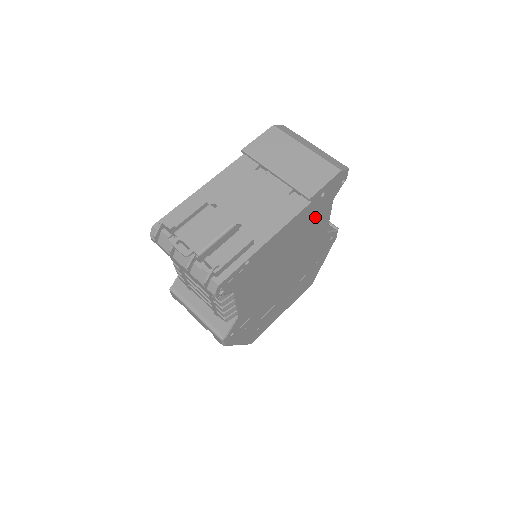
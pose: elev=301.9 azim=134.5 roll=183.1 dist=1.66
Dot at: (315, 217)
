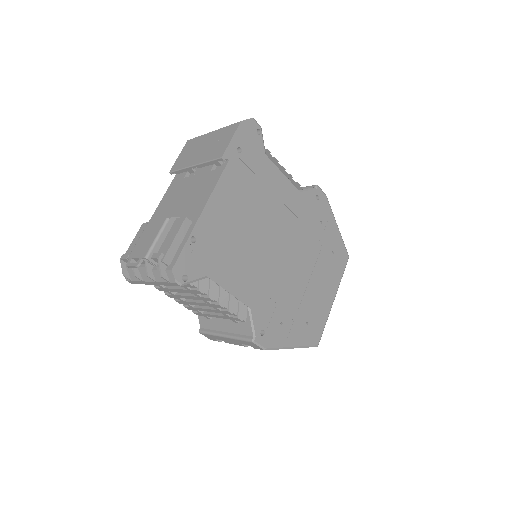
Dot at: (257, 177)
